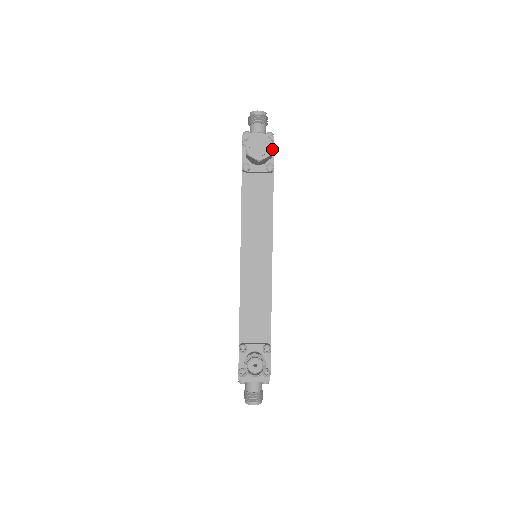
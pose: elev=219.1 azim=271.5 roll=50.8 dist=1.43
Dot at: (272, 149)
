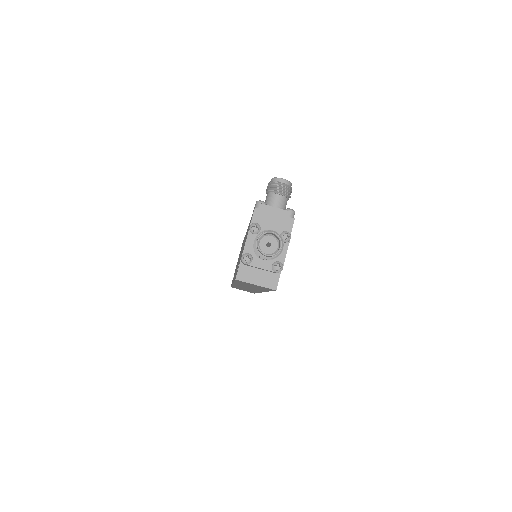
Dot at: occluded
